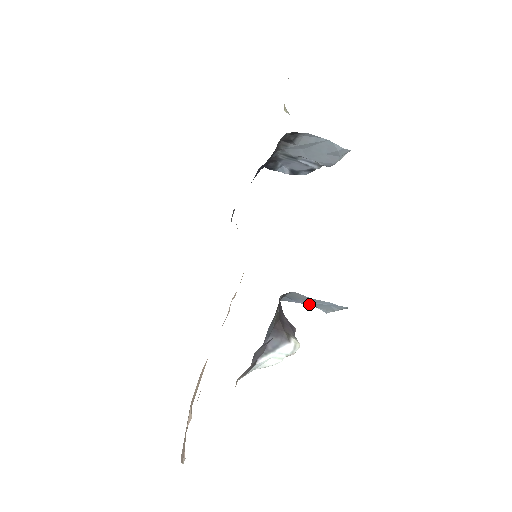
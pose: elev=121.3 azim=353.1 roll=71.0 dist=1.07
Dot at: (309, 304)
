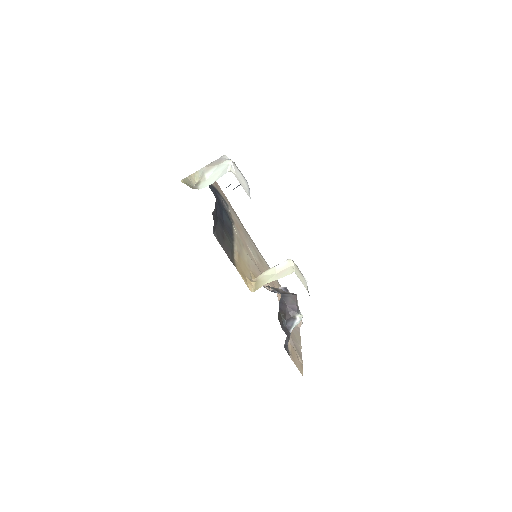
Dot at: occluded
